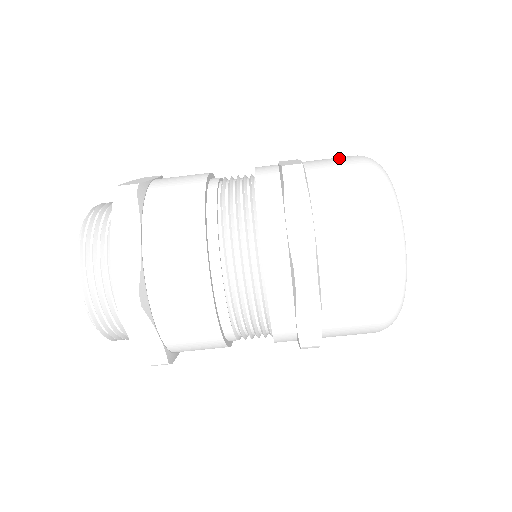
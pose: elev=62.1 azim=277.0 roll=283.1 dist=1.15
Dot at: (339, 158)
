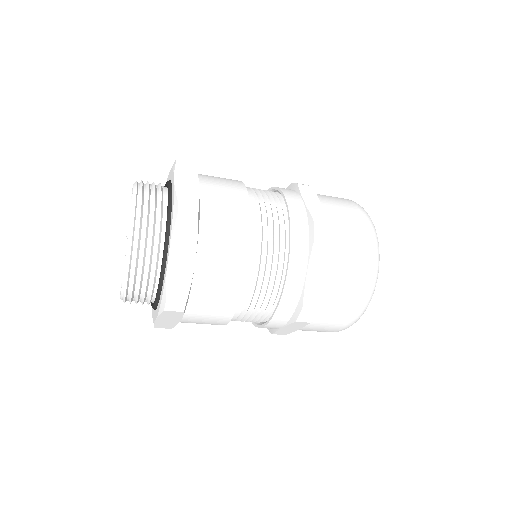
Dot at: (349, 212)
